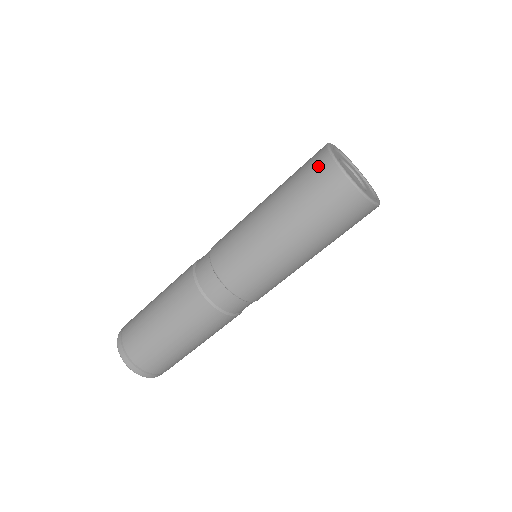
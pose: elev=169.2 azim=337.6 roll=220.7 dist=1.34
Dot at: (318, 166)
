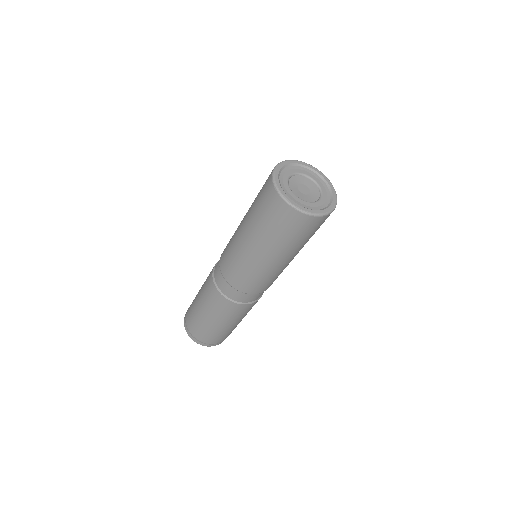
Dot at: occluded
